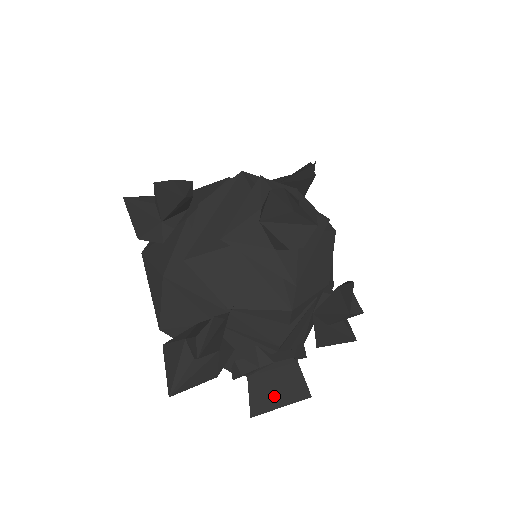
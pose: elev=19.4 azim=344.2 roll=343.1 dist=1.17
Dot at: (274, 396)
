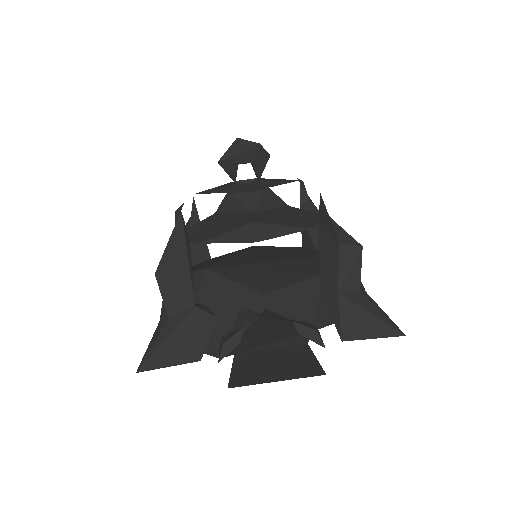
Dot at: (267, 371)
